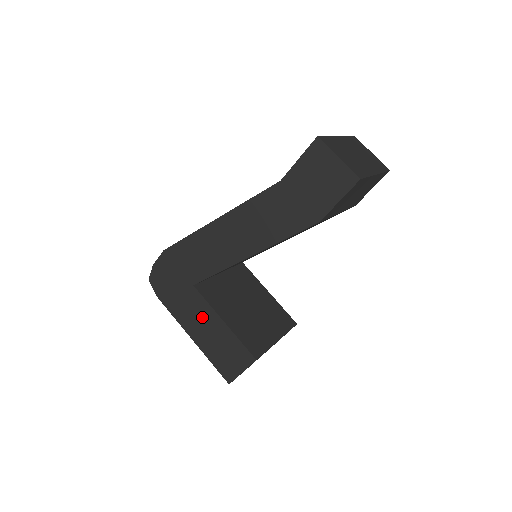
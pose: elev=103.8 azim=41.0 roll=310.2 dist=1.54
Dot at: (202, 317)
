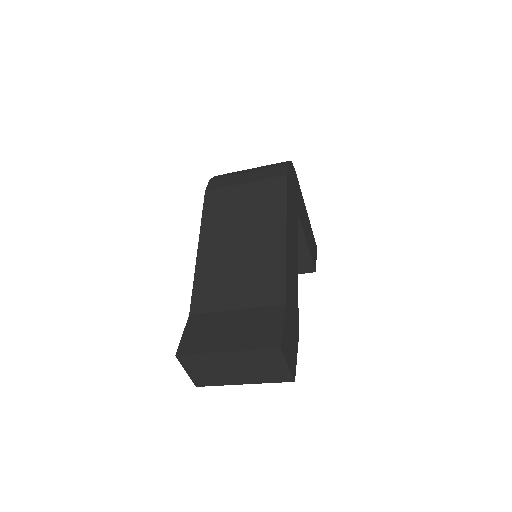
Dot at: occluded
